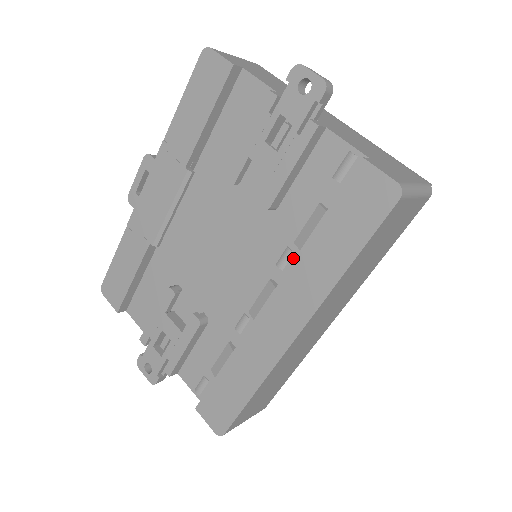
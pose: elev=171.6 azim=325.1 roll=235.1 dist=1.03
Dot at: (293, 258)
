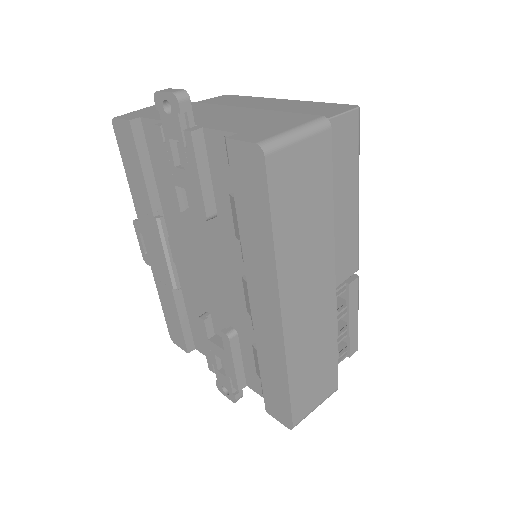
Dot at: occluded
